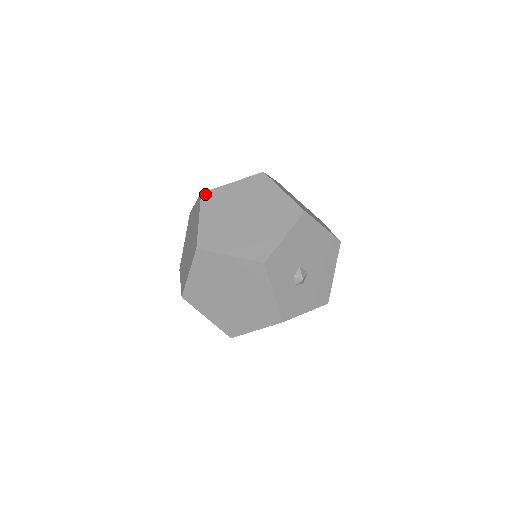
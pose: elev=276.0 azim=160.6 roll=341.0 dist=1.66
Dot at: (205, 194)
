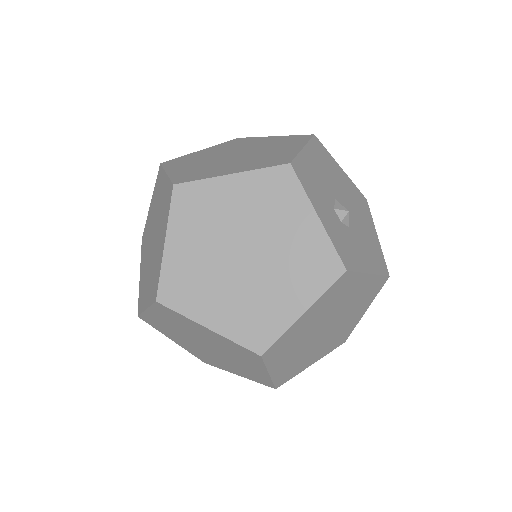
Dot at: (166, 162)
